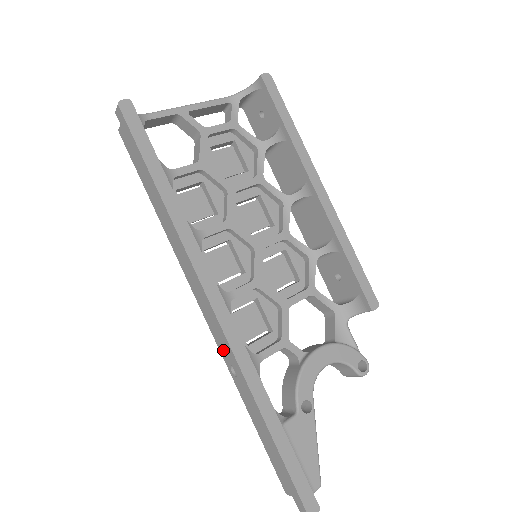
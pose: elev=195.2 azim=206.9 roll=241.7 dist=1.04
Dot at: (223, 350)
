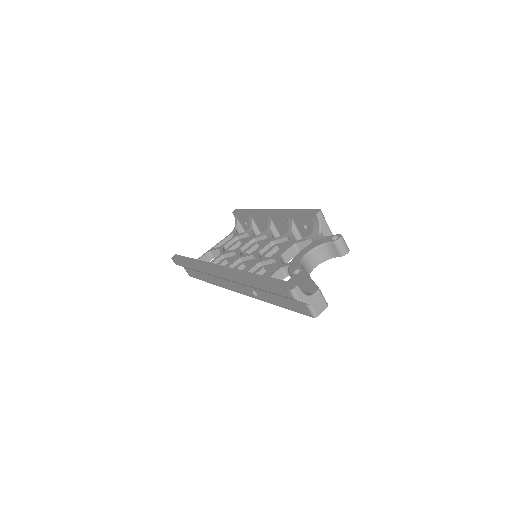
Dot at: (248, 293)
